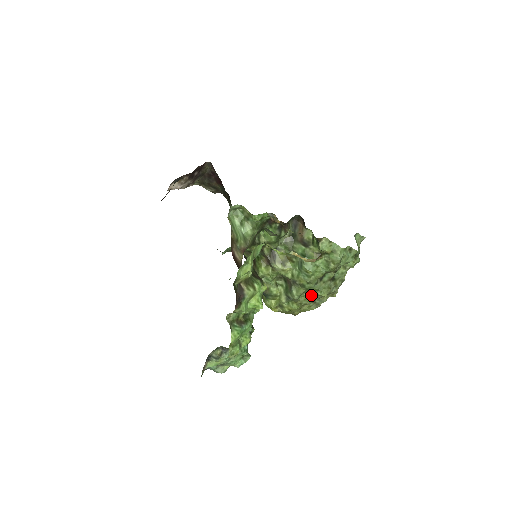
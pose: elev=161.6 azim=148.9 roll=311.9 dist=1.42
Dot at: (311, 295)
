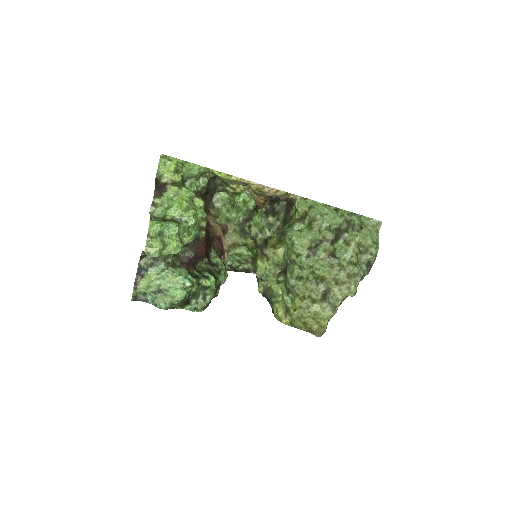
Dot at: (313, 282)
